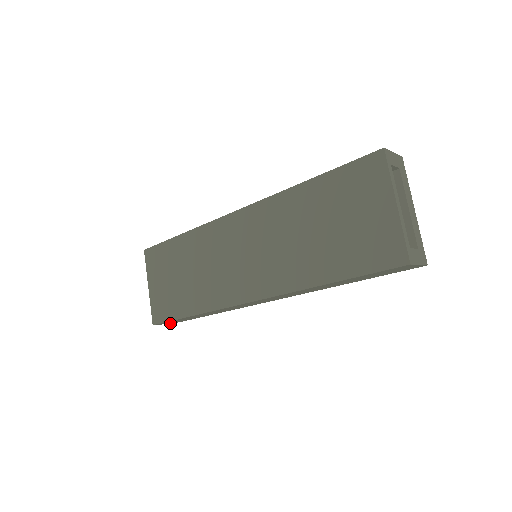
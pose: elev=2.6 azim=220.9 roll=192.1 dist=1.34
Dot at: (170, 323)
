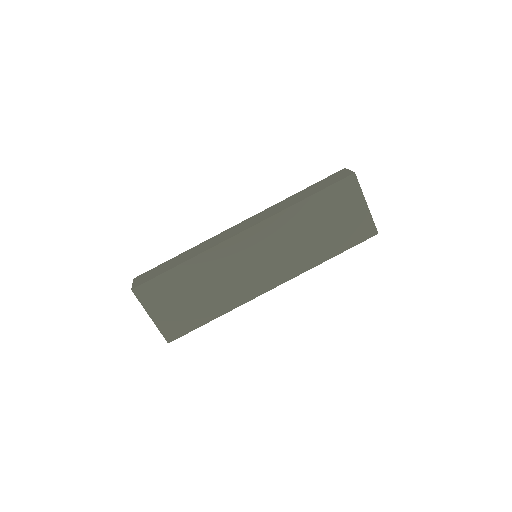
Dot at: occluded
